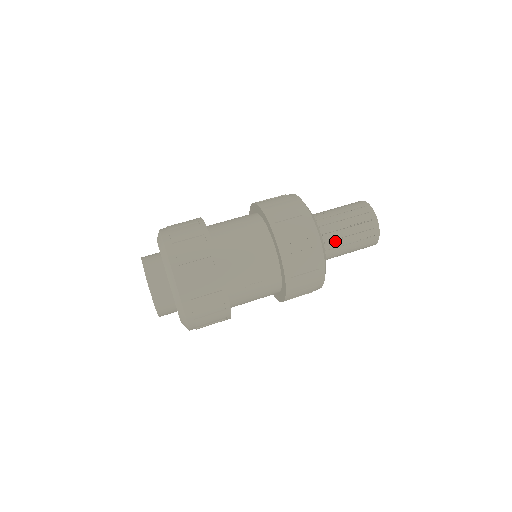
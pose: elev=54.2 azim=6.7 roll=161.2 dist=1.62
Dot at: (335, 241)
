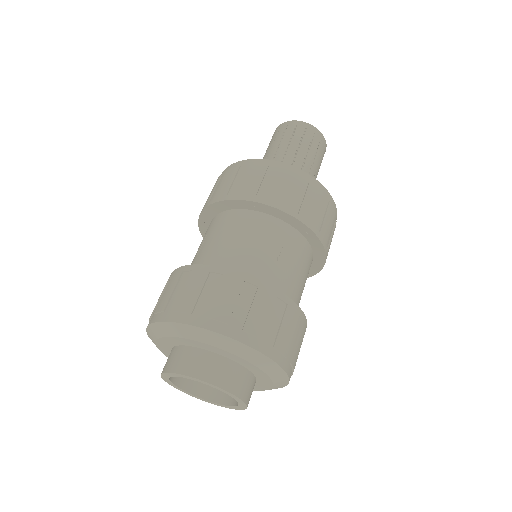
Dot at: (293, 165)
